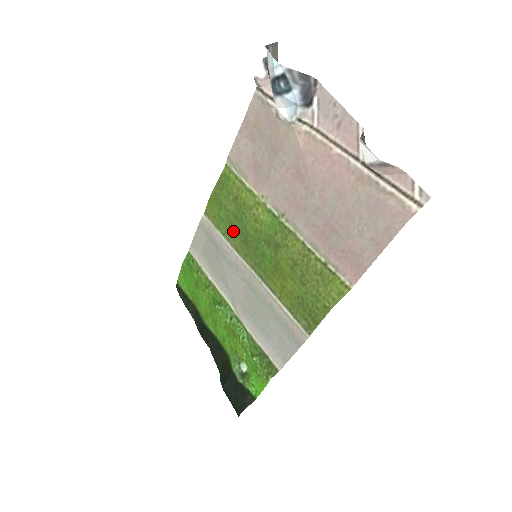
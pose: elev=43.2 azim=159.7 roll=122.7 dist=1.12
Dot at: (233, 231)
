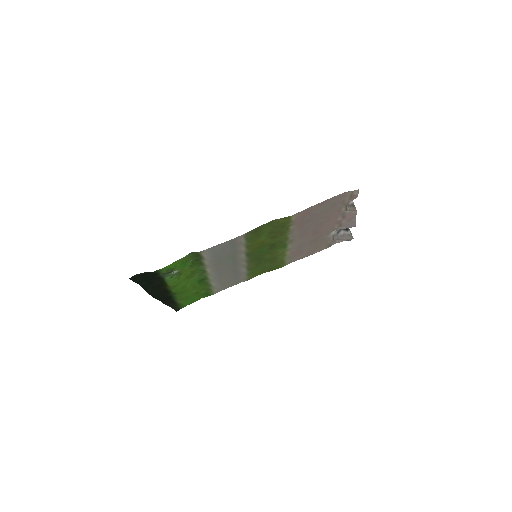
Dot at: (256, 265)
